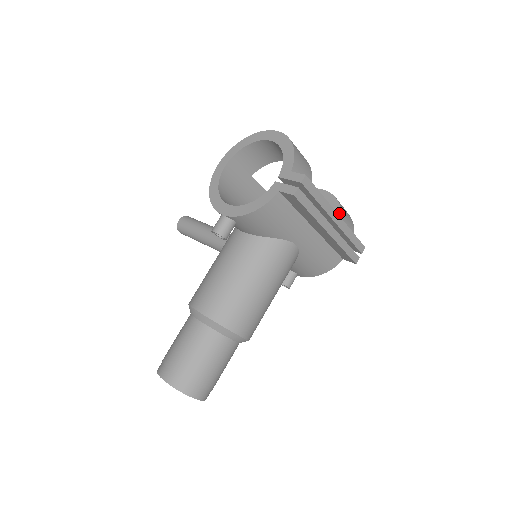
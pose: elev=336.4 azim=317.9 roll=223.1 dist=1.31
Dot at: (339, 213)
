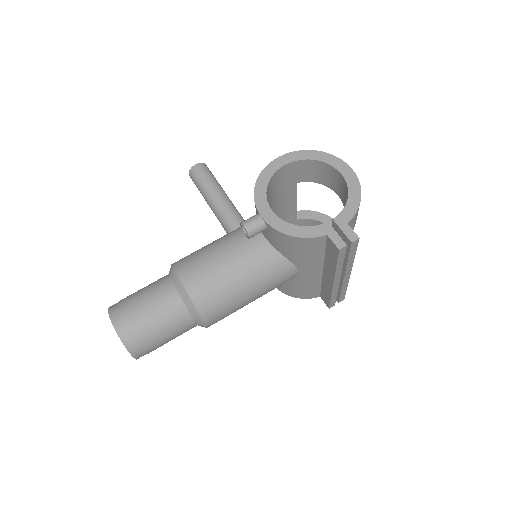
Dot at: occluded
